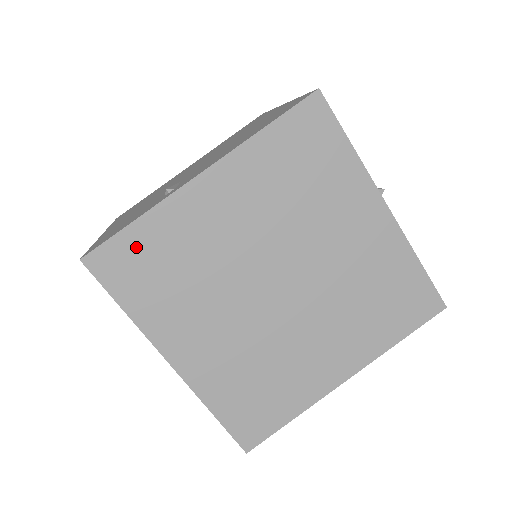
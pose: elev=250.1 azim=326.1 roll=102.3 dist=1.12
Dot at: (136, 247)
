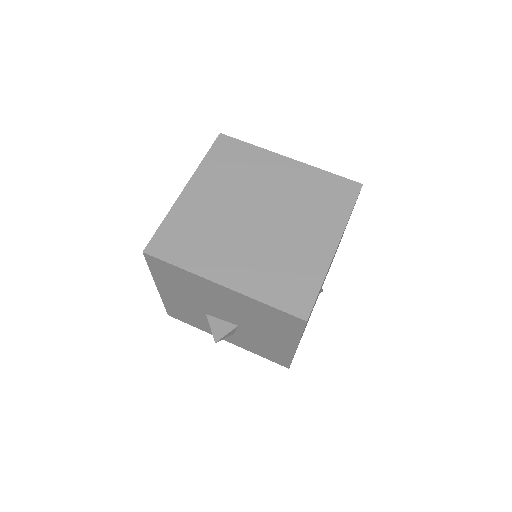
Dot at: (169, 233)
